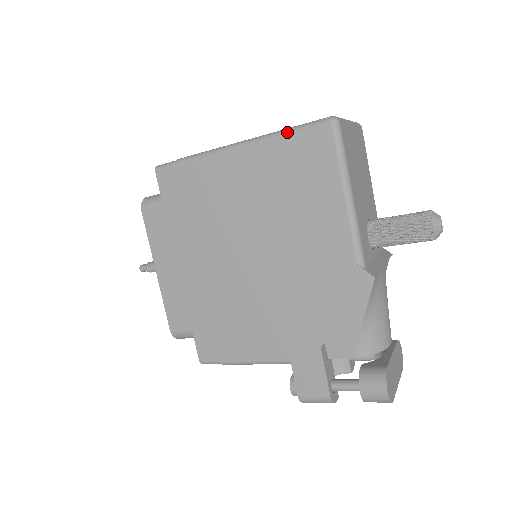
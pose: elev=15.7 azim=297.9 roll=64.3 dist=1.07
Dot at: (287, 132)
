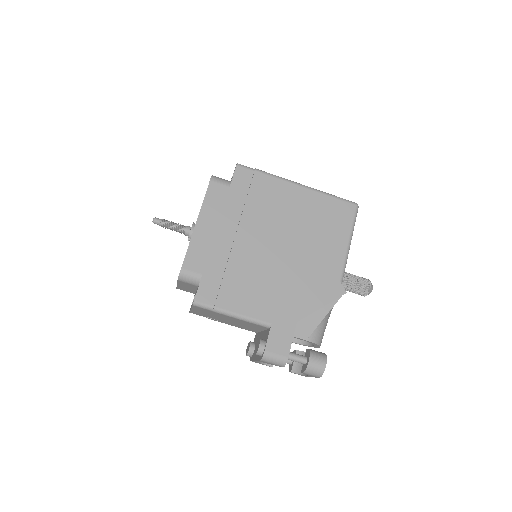
Dot at: (332, 195)
